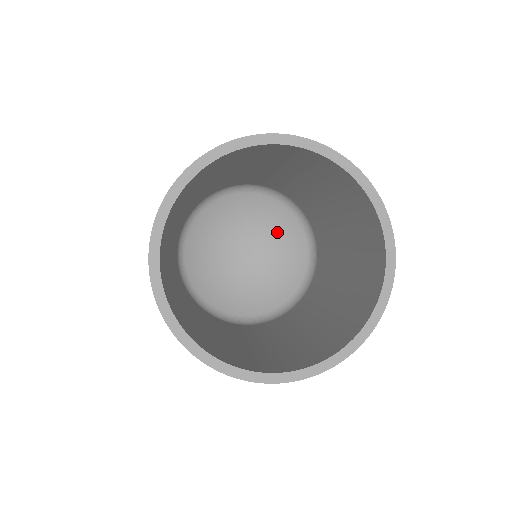
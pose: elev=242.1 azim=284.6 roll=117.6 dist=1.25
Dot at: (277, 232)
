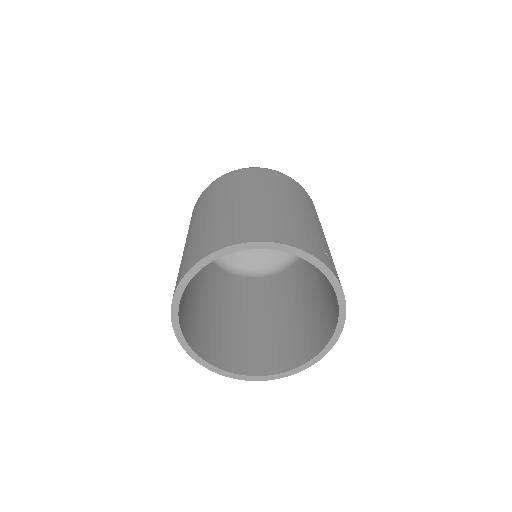
Dot at: occluded
